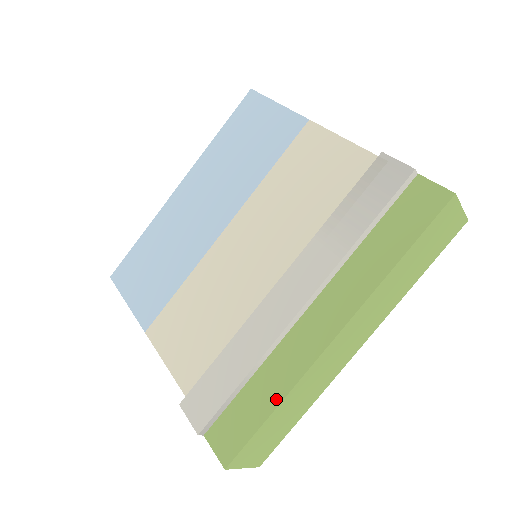
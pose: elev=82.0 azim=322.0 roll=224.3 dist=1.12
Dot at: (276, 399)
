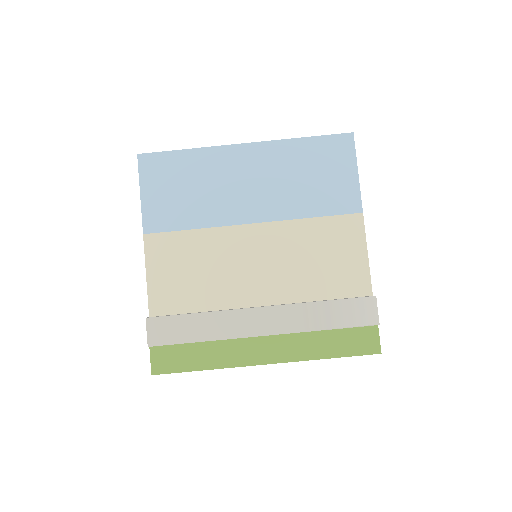
Dot at: (210, 366)
